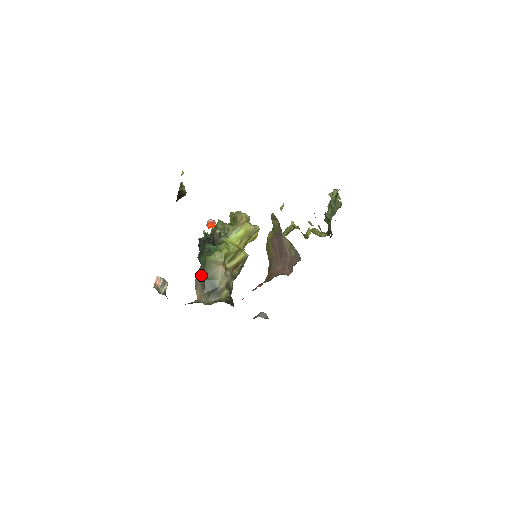
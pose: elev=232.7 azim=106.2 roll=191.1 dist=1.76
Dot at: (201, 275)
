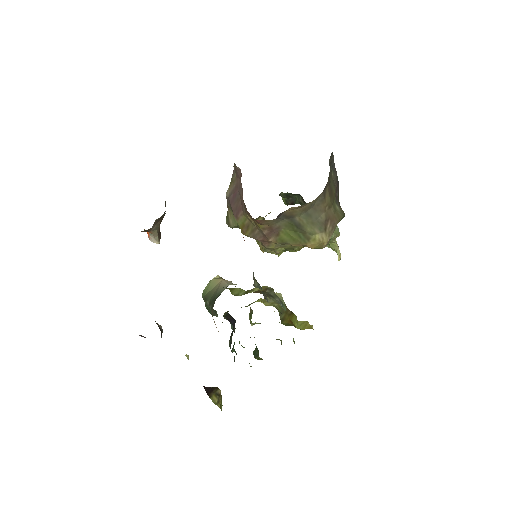
Dot at: occluded
